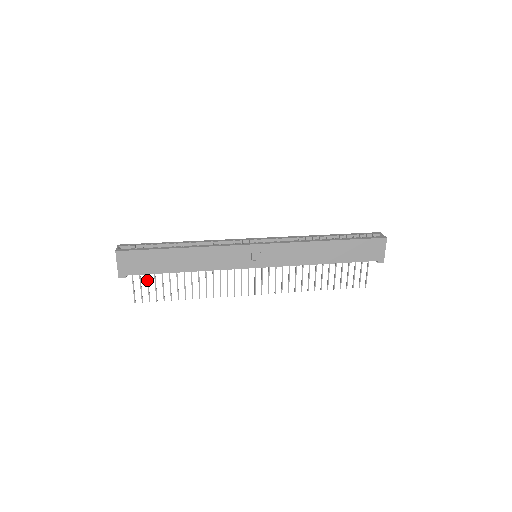
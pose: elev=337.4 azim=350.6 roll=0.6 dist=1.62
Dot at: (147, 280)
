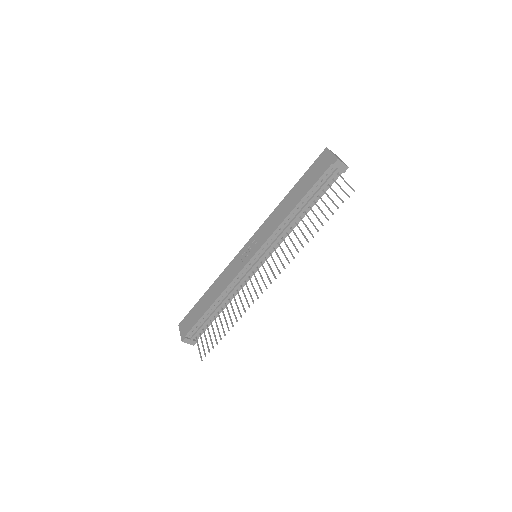
Dot at: (205, 337)
